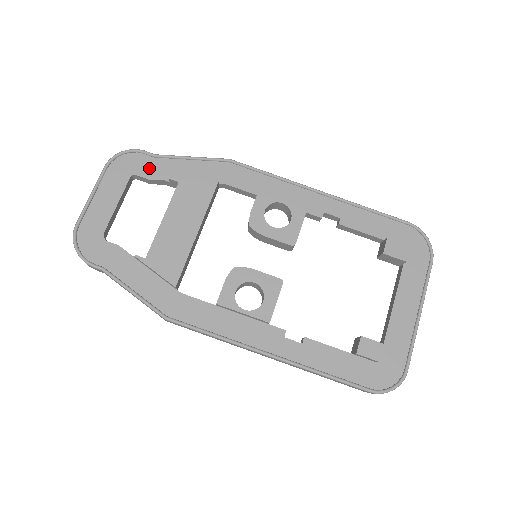
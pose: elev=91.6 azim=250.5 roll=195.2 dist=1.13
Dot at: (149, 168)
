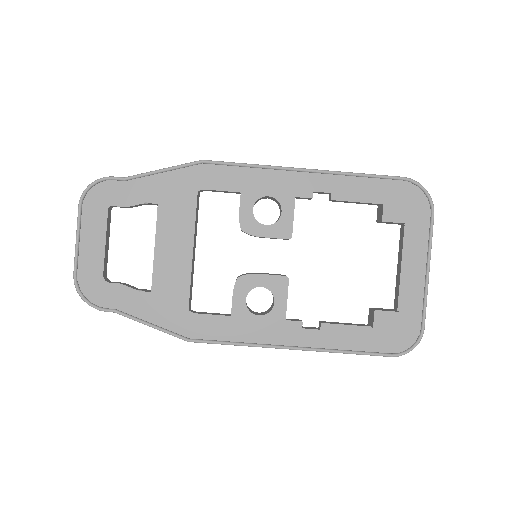
Dot at: (123, 194)
